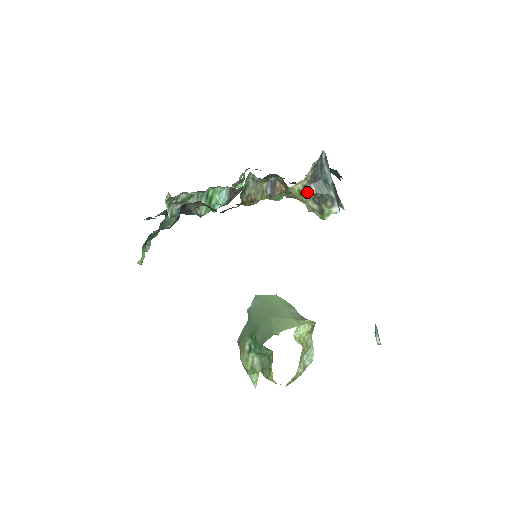
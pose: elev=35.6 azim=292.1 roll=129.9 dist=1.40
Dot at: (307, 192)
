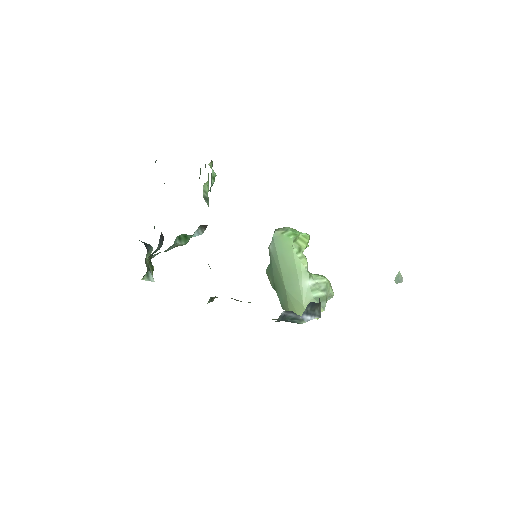
Dot at: occluded
